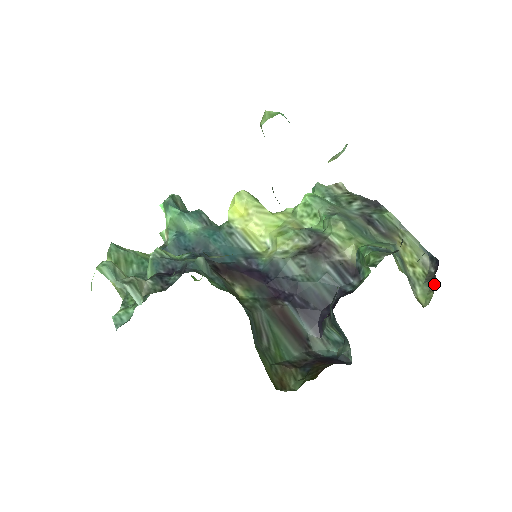
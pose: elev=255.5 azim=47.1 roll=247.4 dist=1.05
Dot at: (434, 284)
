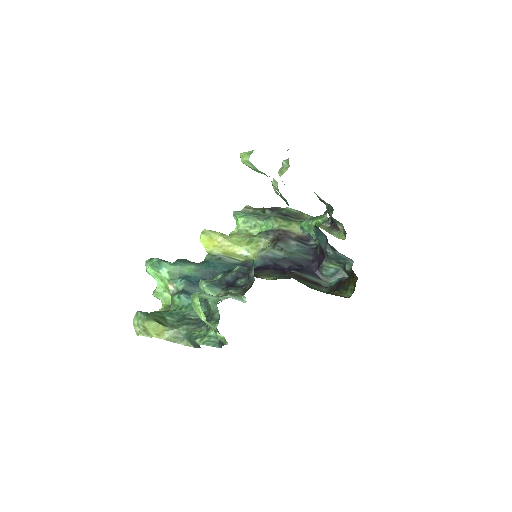
Dot at: (339, 228)
